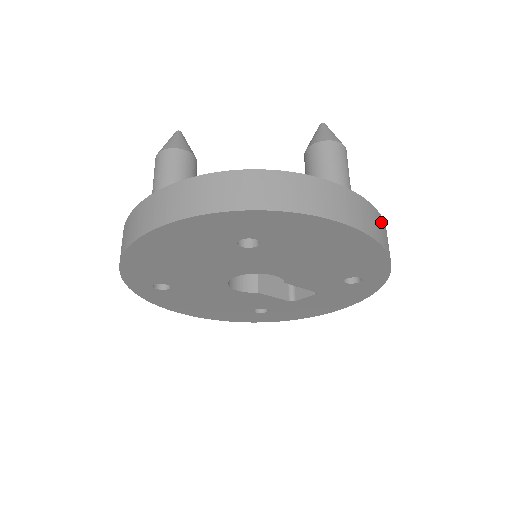
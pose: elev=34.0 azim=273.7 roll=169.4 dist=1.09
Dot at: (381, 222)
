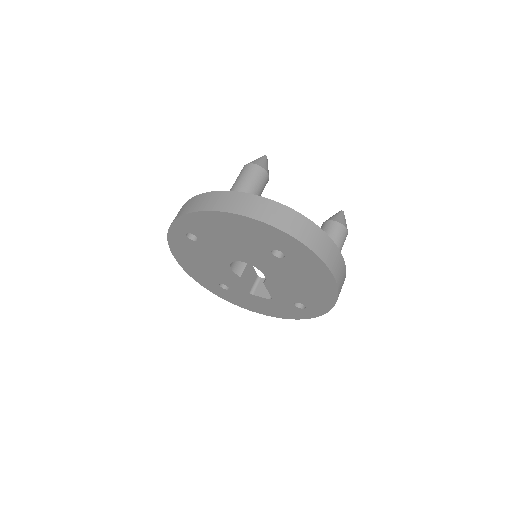
Dot at: occluded
